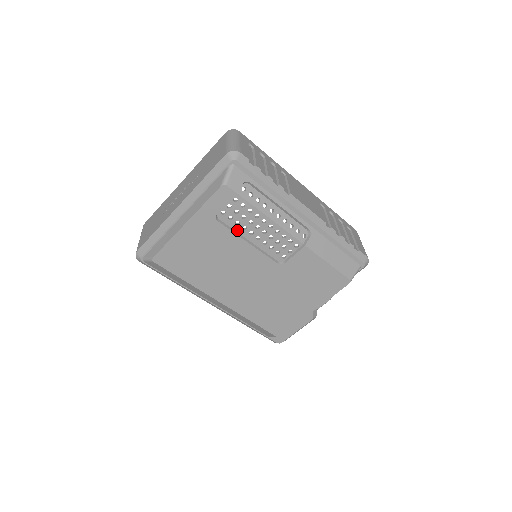
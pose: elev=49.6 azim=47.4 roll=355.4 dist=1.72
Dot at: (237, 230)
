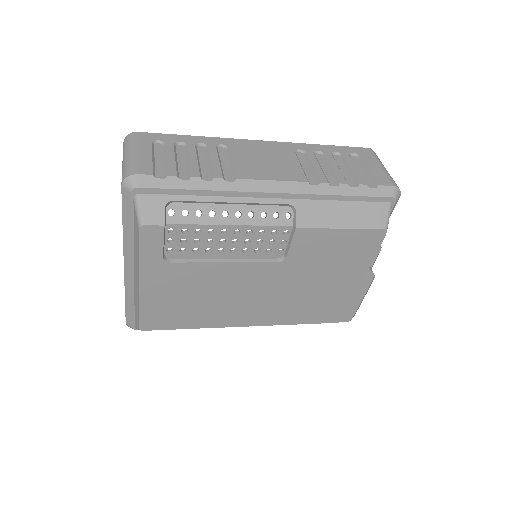
Dot at: (202, 257)
